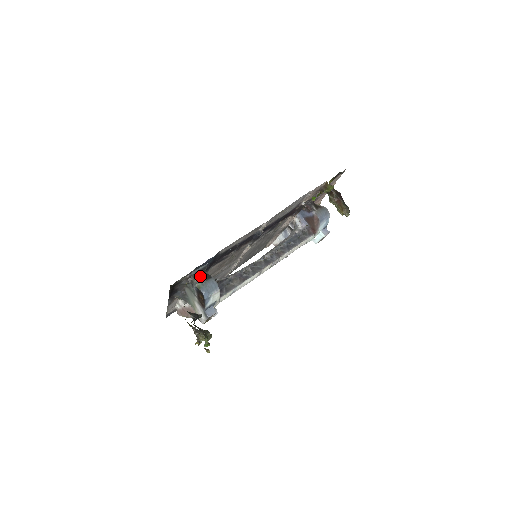
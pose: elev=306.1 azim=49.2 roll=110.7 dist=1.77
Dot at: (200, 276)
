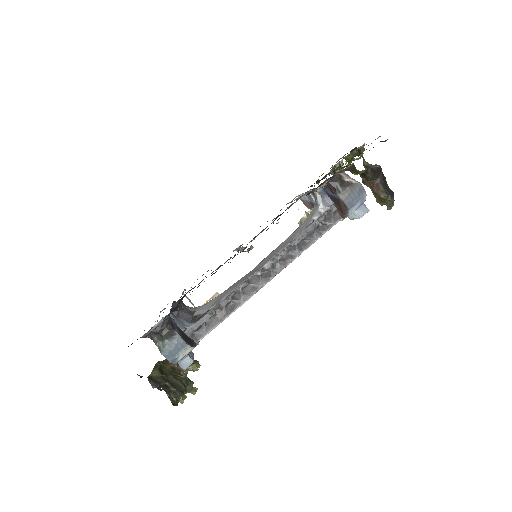
Dot at: (160, 333)
